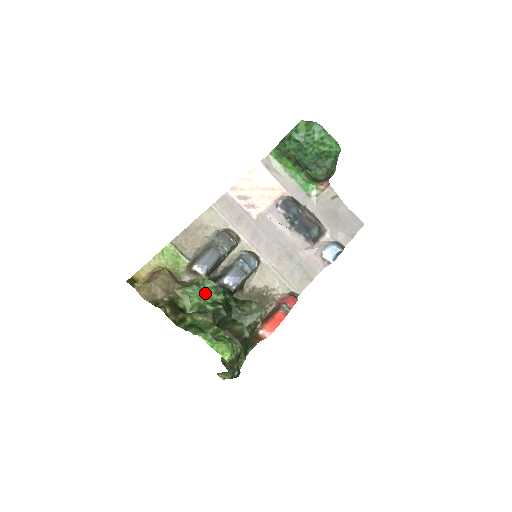
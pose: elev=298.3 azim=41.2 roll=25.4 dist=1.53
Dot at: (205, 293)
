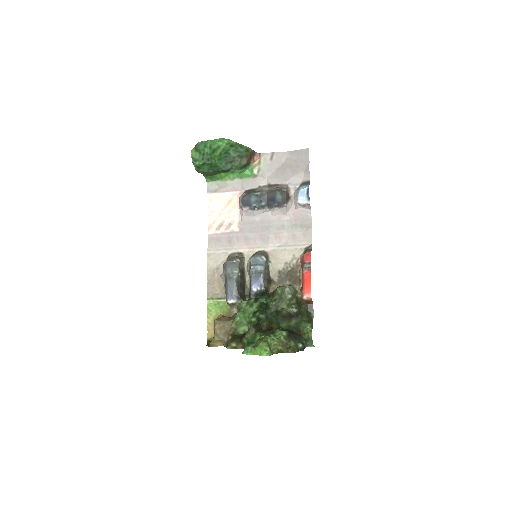
Dot at: (246, 312)
